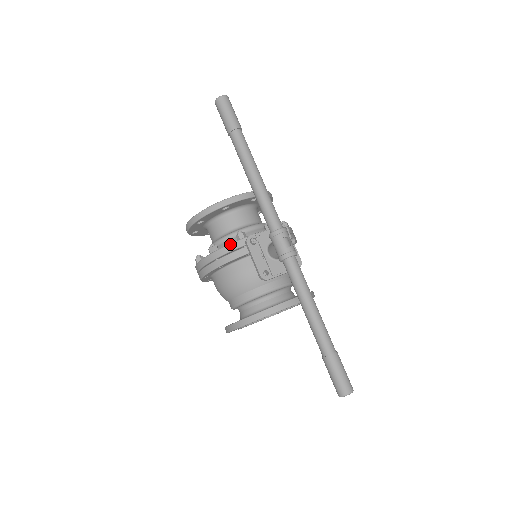
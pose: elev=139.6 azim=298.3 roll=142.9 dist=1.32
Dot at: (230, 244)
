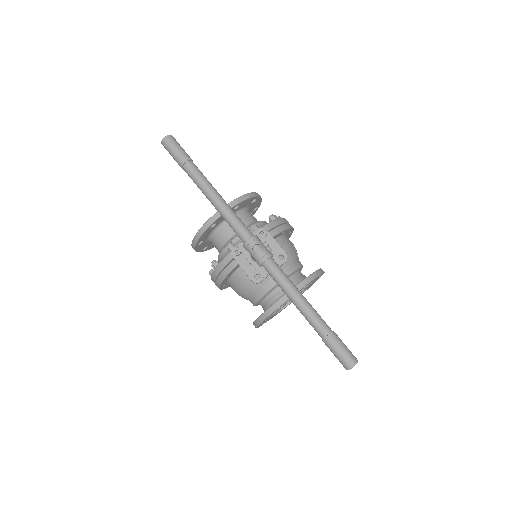
Dot at: (224, 258)
